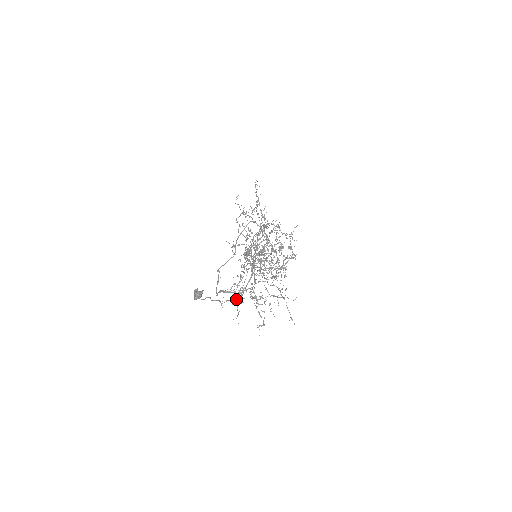
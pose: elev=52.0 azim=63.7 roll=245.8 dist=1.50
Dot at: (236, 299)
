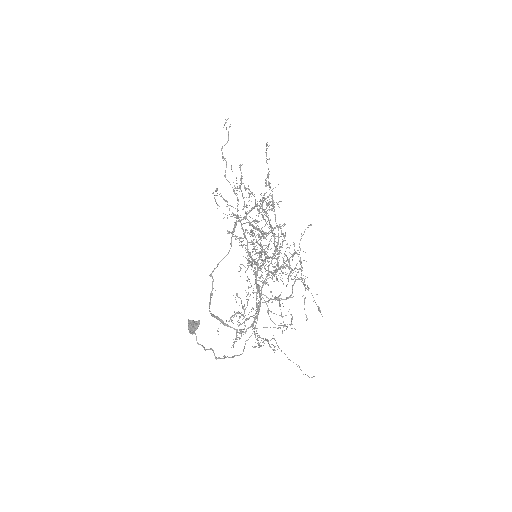
Dot at: (236, 333)
